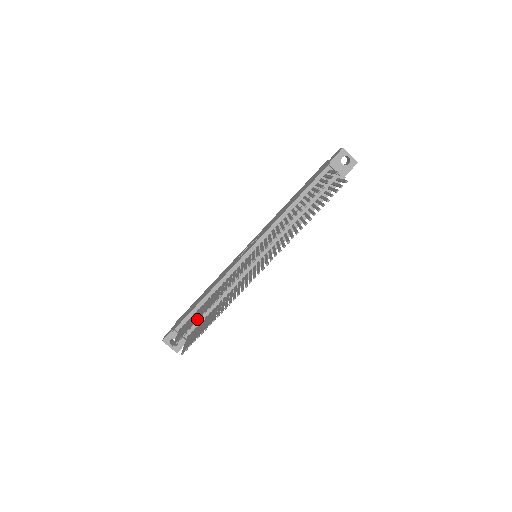
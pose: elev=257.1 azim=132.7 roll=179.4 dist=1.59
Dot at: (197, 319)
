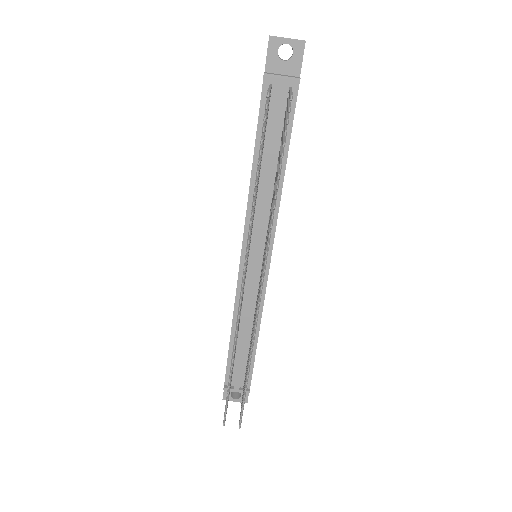
Dot at: occluded
